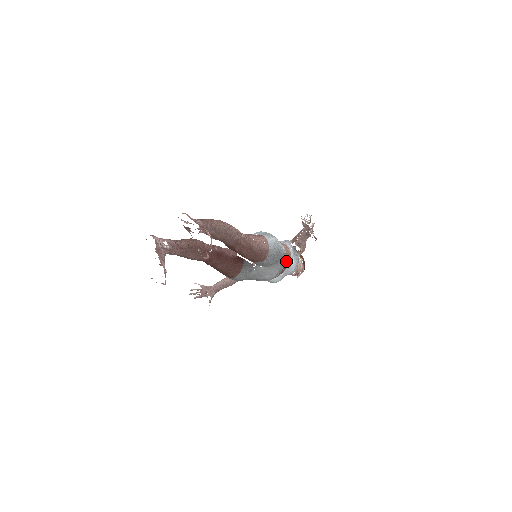
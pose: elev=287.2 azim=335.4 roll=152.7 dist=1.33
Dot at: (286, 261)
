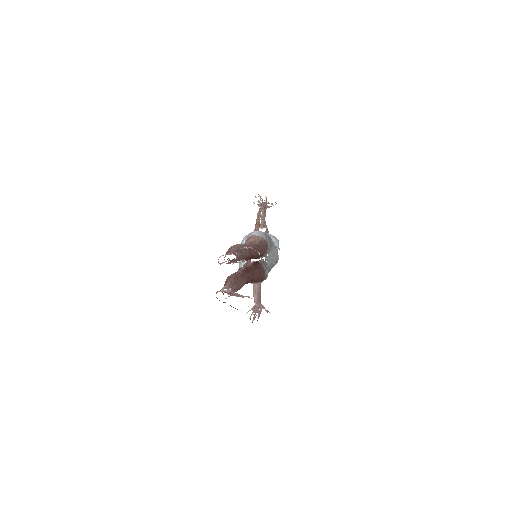
Dot at: occluded
